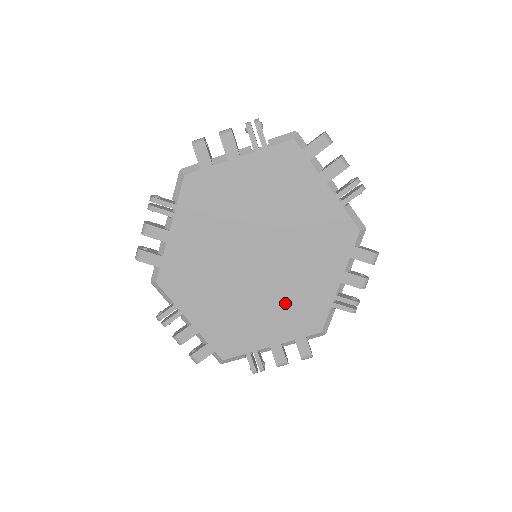
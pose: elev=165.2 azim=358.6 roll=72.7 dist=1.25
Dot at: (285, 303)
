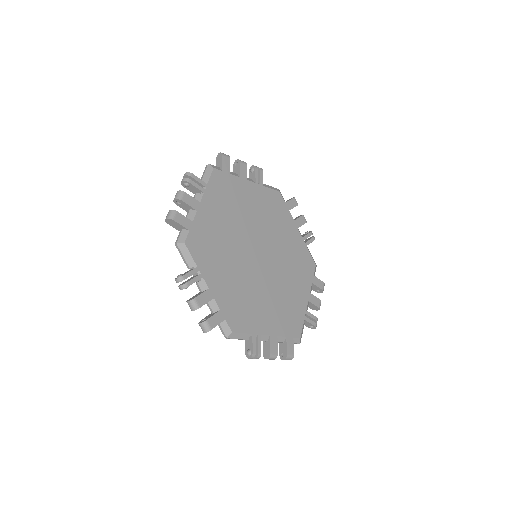
Dot at: (291, 267)
